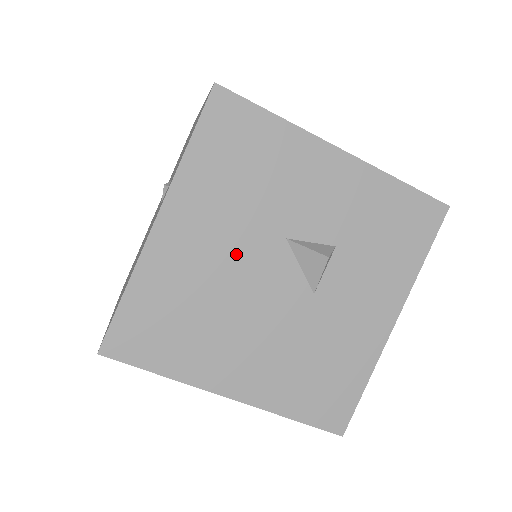
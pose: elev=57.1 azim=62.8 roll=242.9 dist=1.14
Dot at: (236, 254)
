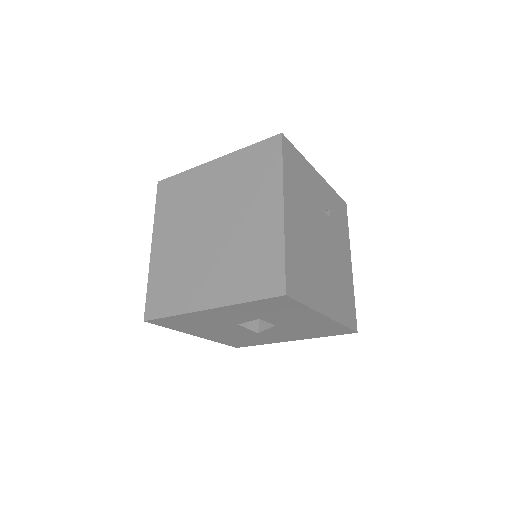
Dot at: (231, 331)
